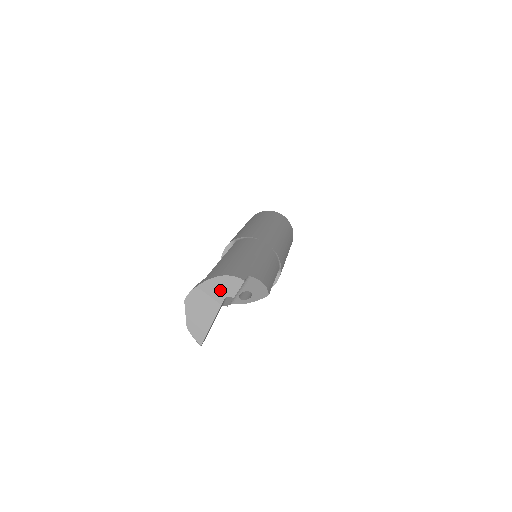
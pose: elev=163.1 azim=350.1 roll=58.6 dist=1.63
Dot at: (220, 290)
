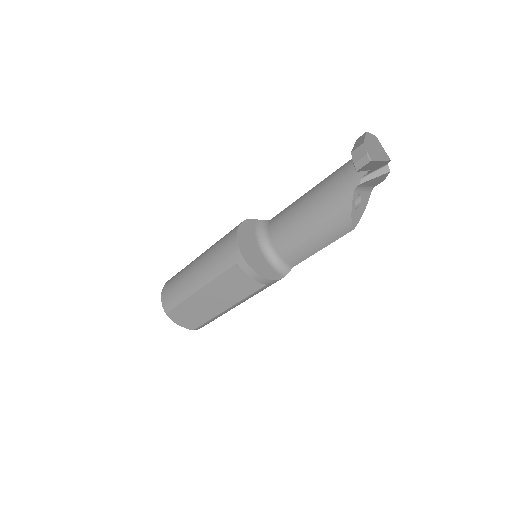
Dot at: occluded
